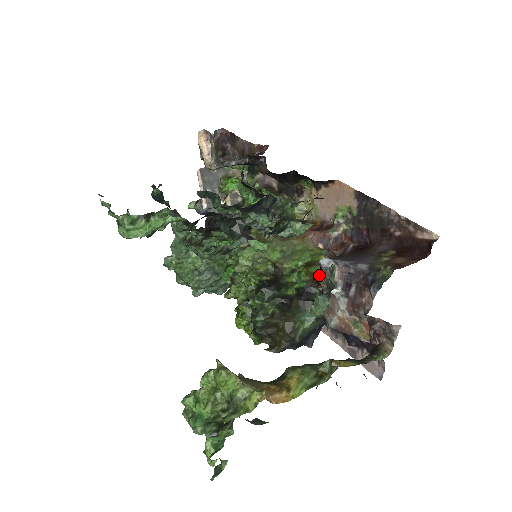
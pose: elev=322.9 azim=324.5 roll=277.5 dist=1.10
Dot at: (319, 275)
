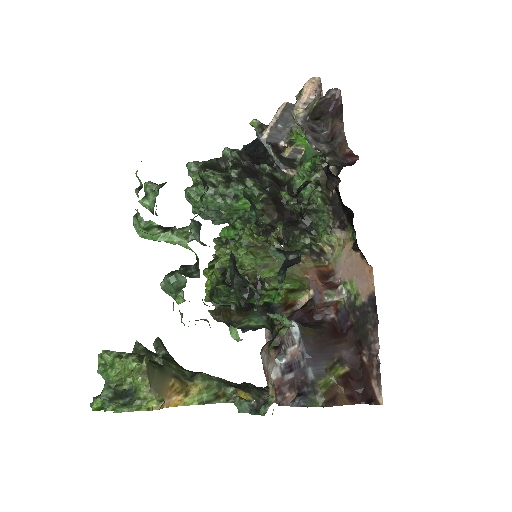
Dot at: (282, 330)
